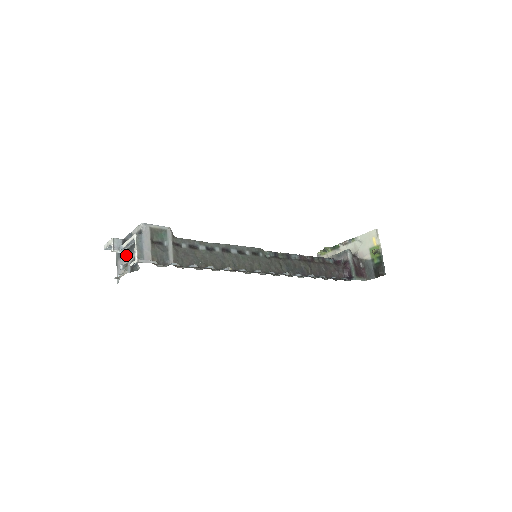
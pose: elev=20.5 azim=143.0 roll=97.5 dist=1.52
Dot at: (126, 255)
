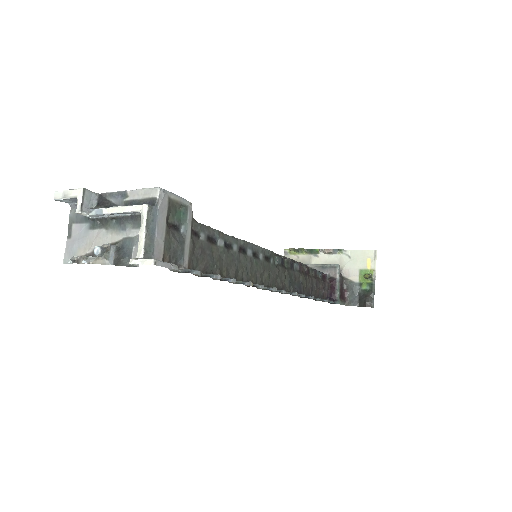
Dot at: (100, 225)
